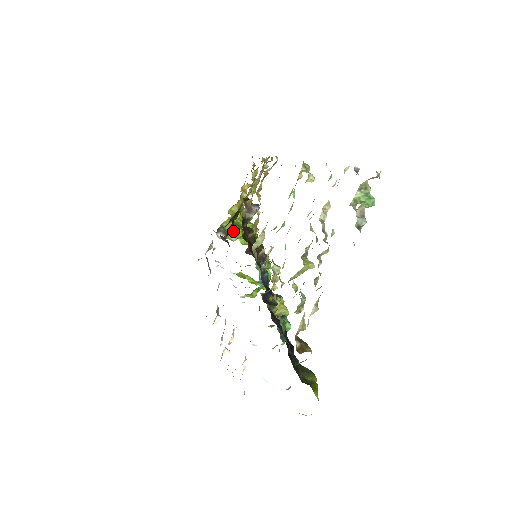
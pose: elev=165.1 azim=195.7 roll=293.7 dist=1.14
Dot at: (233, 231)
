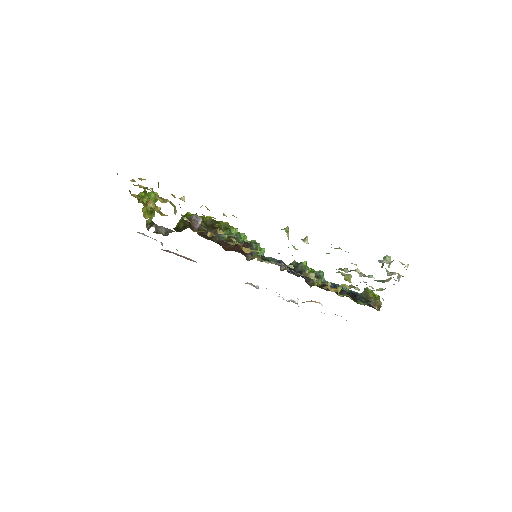
Dot at: occluded
